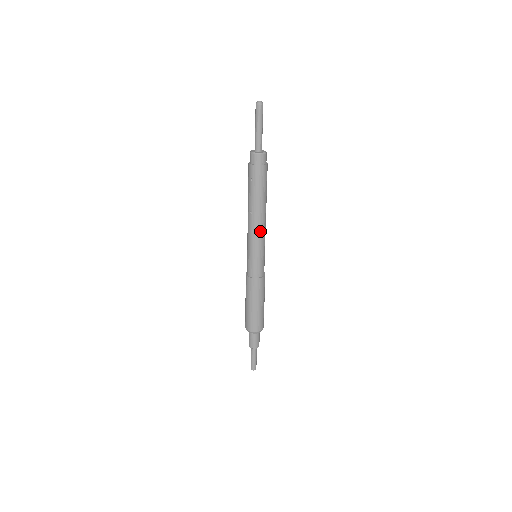
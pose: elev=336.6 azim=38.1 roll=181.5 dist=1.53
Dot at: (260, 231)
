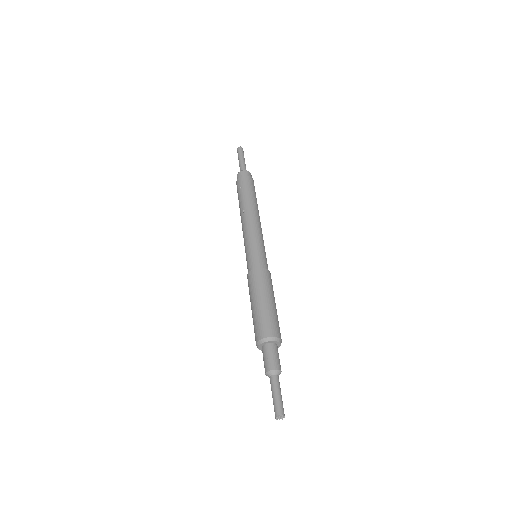
Dot at: (256, 224)
